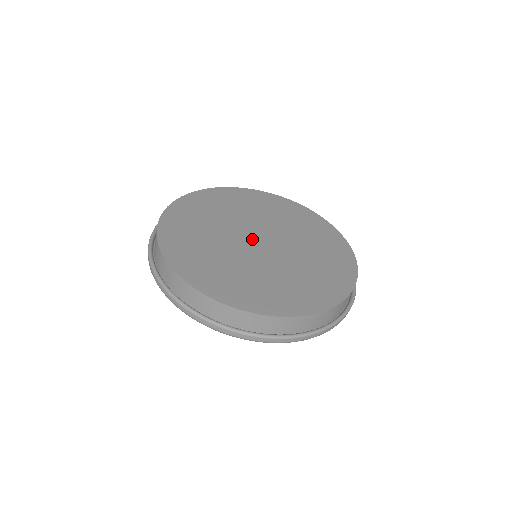
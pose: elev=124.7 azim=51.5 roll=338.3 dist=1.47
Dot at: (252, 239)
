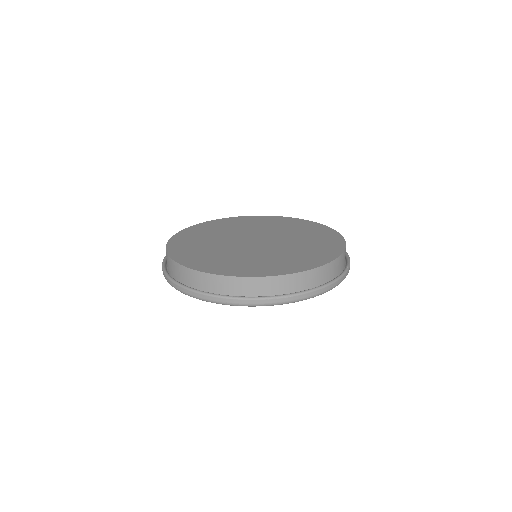
Dot at: (249, 242)
